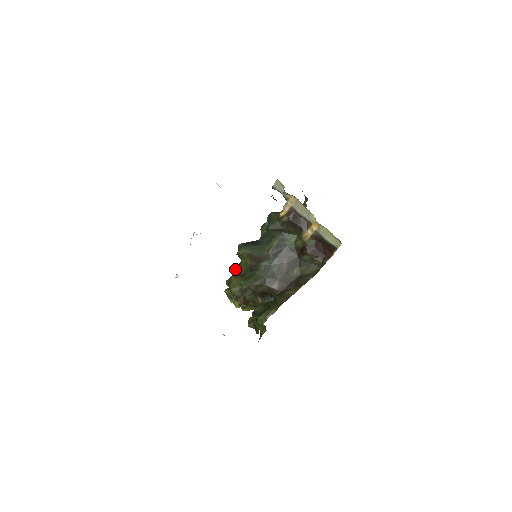
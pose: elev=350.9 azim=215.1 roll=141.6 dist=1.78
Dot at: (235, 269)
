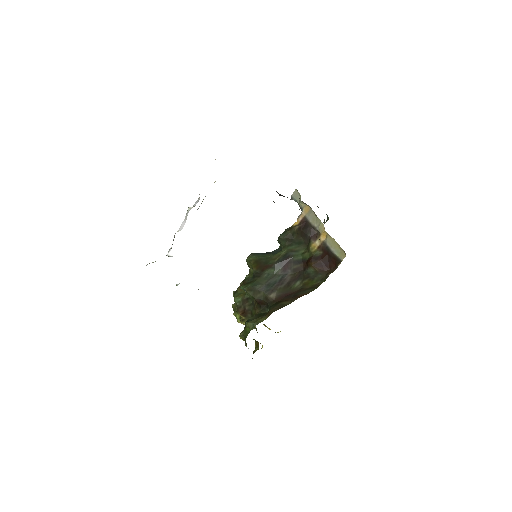
Dot at: occluded
